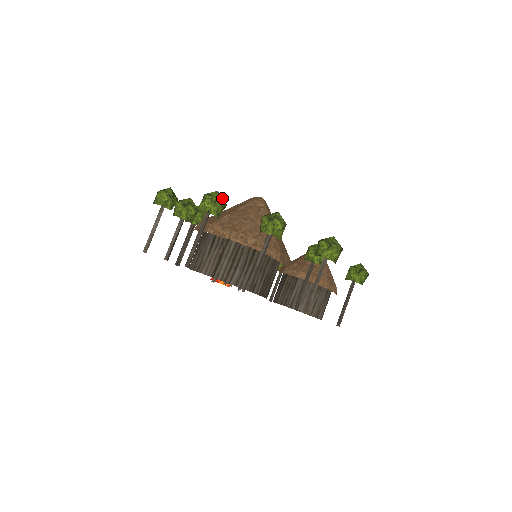
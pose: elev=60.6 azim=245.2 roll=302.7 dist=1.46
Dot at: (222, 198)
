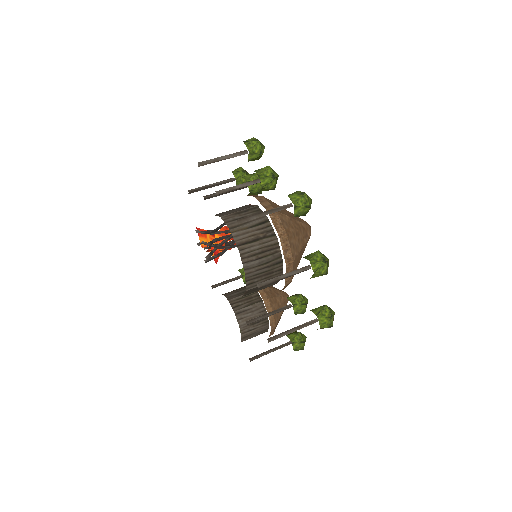
Dot at: occluded
